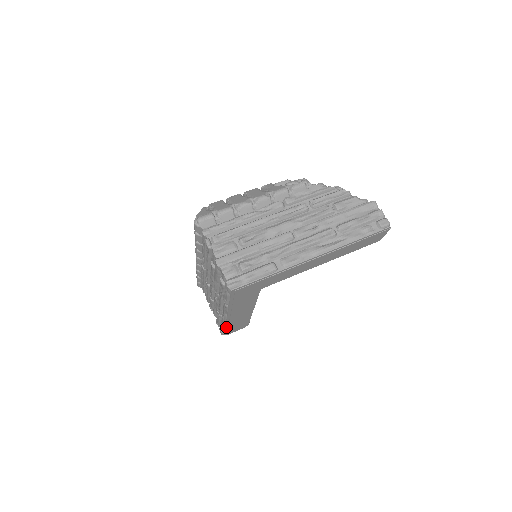
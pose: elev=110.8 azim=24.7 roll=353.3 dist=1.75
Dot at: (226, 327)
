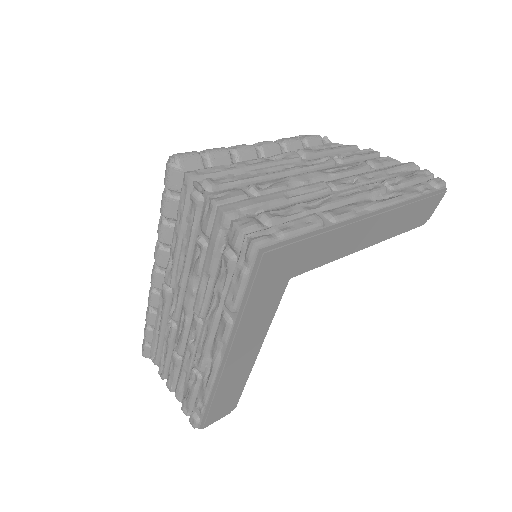
Dot at: (209, 400)
